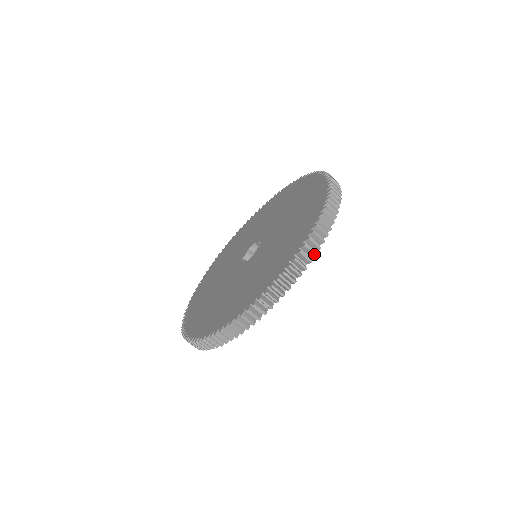
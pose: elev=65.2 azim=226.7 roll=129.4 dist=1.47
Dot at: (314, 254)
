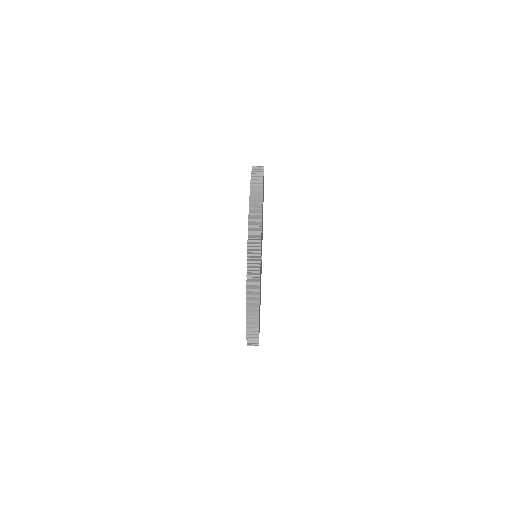
Dot at: occluded
